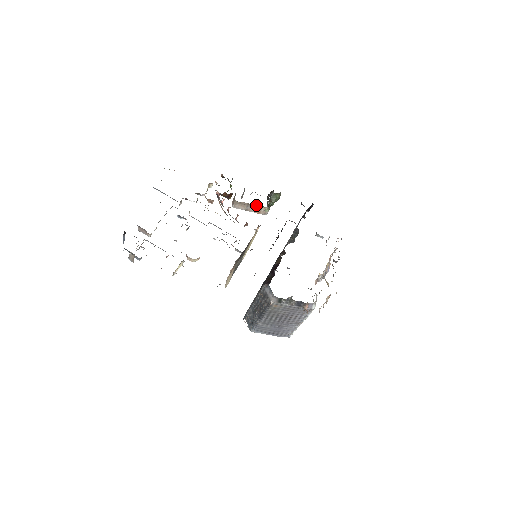
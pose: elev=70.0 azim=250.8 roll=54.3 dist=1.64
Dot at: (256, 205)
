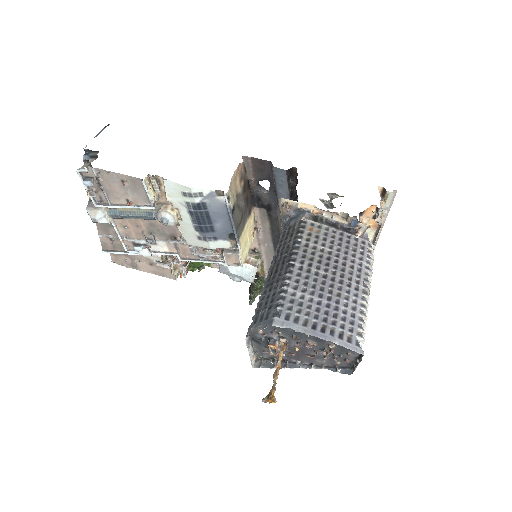
Dot at: occluded
